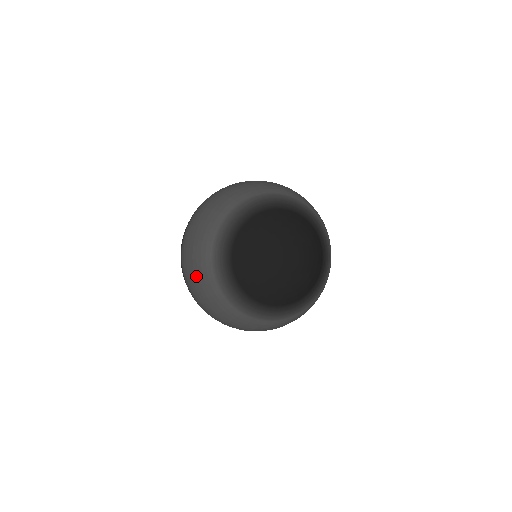
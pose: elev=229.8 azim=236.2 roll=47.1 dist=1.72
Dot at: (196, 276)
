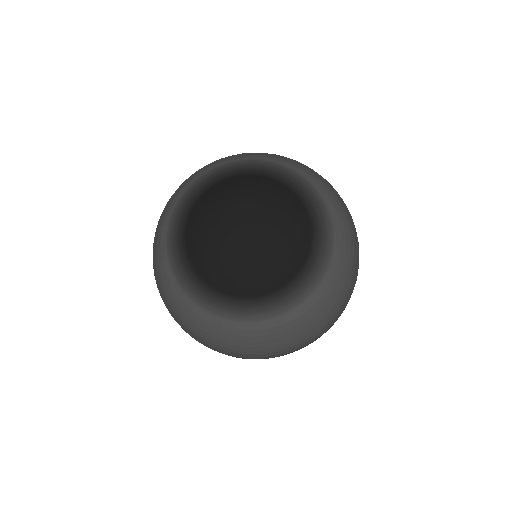
Dot at: (160, 217)
